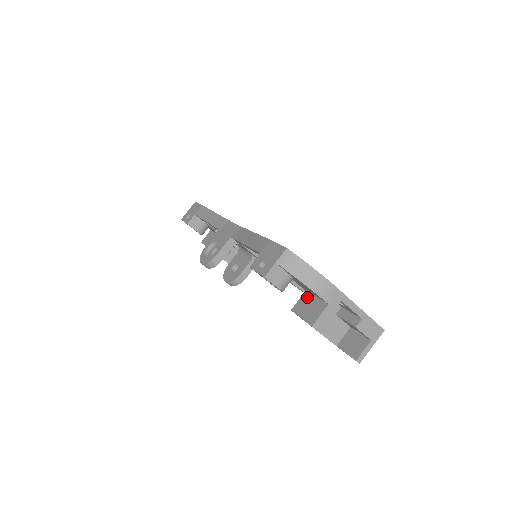
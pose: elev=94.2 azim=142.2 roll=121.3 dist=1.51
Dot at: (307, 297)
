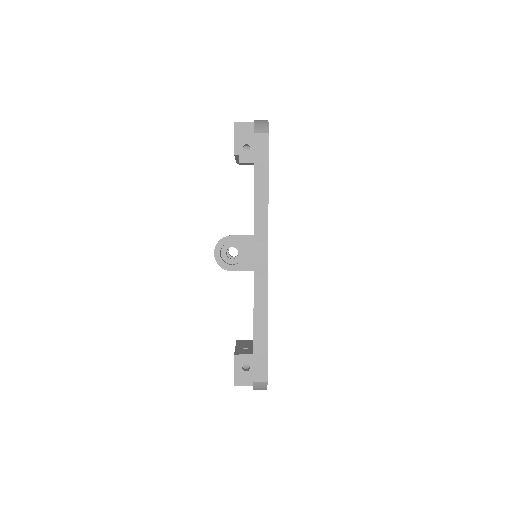
Dot at: occluded
